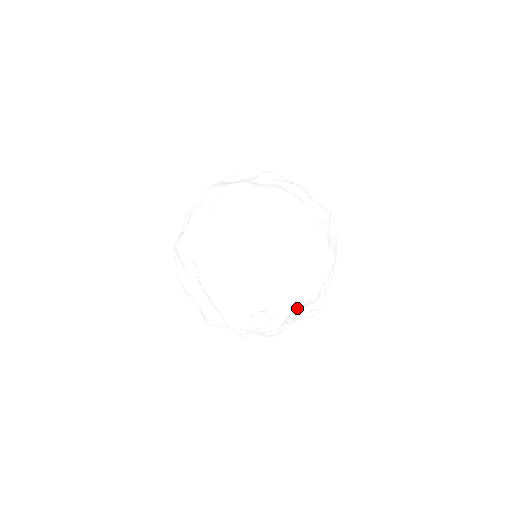
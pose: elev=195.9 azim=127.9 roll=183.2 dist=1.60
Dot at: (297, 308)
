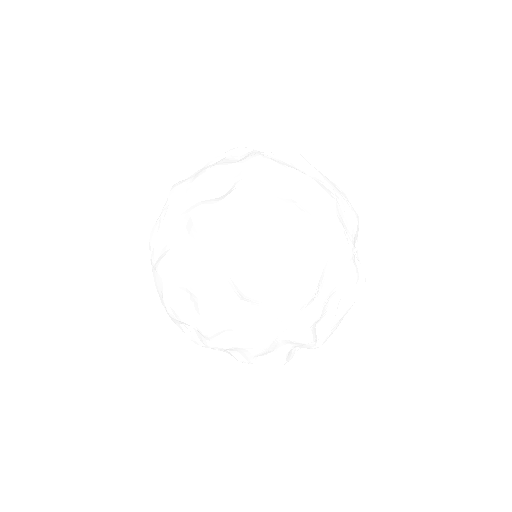
Dot at: (333, 254)
